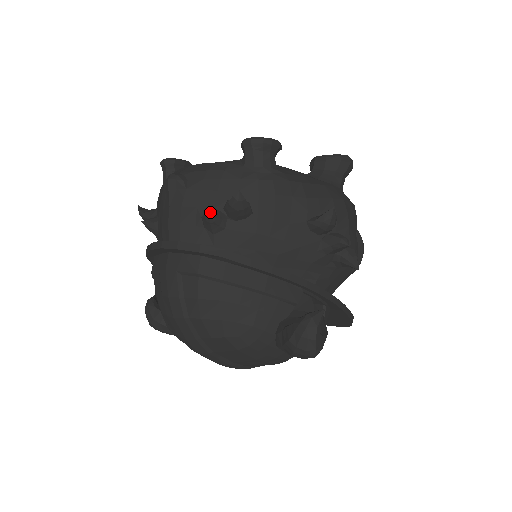
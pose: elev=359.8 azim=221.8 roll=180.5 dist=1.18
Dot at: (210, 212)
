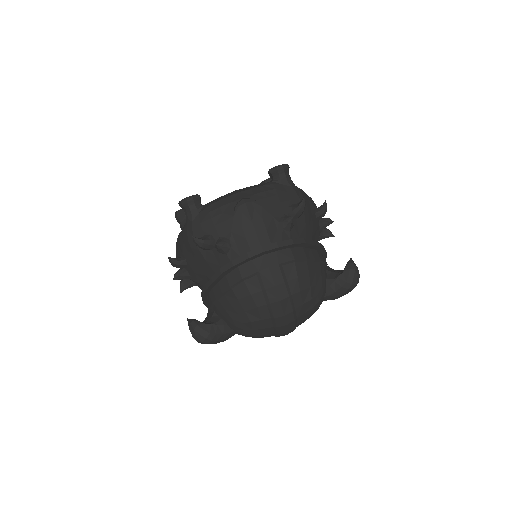
Dot at: (287, 216)
